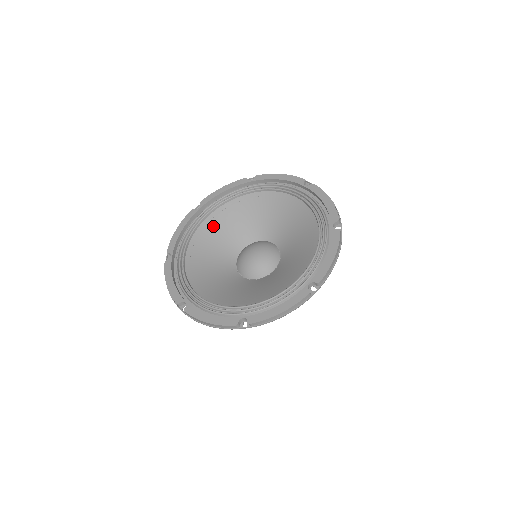
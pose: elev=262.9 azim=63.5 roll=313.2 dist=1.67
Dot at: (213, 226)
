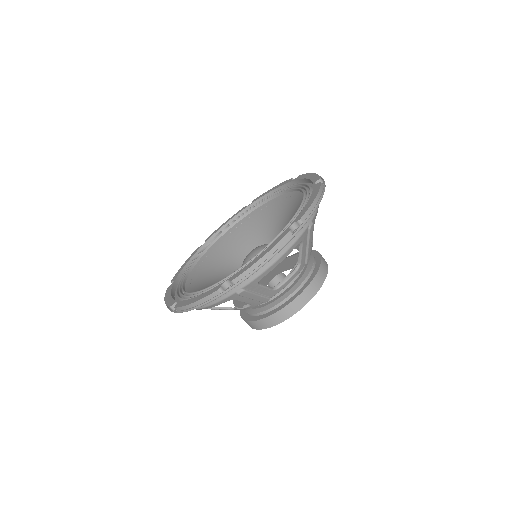
Dot at: (198, 279)
